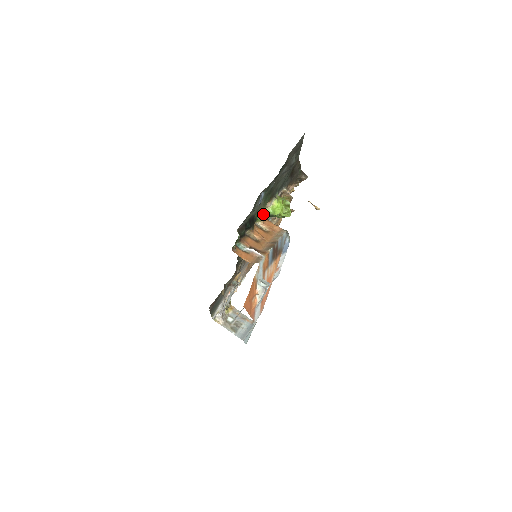
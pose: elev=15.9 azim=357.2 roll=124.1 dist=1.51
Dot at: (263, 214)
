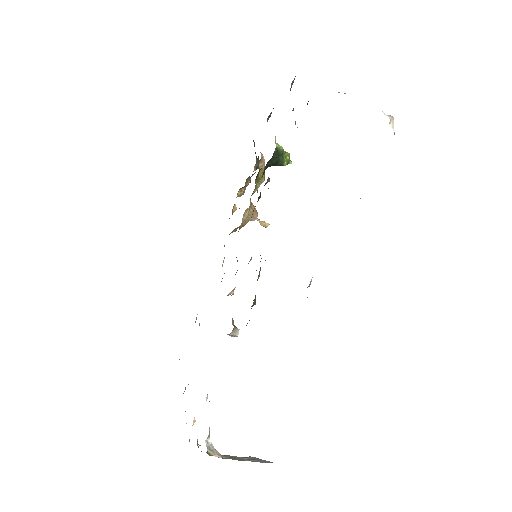
Dot at: occluded
